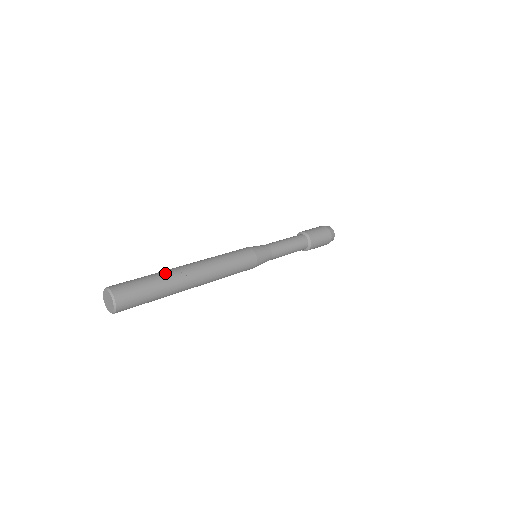
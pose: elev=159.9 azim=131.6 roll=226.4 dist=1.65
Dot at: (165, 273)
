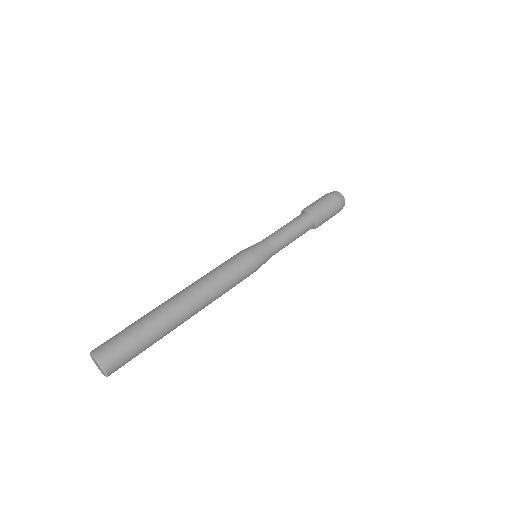
Dot at: (158, 321)
